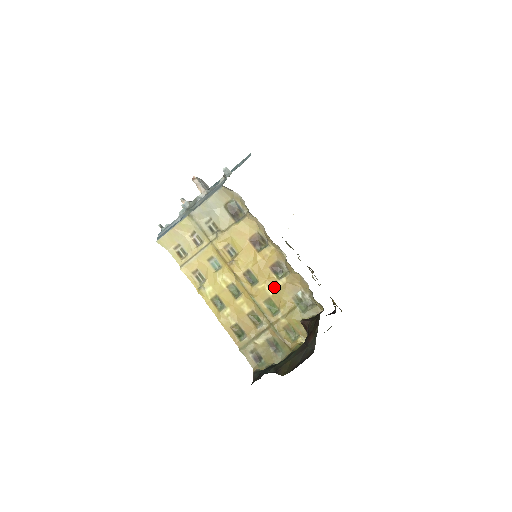
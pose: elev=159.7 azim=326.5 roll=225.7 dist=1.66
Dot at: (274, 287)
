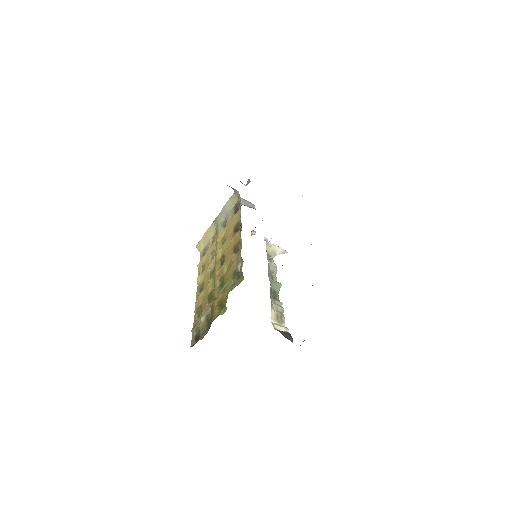
Dot at: (229, 265)
